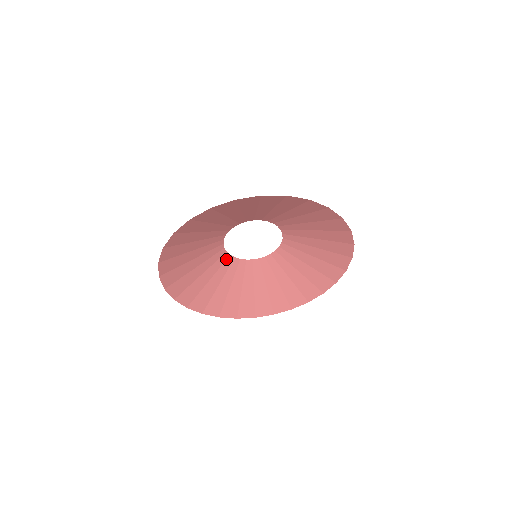
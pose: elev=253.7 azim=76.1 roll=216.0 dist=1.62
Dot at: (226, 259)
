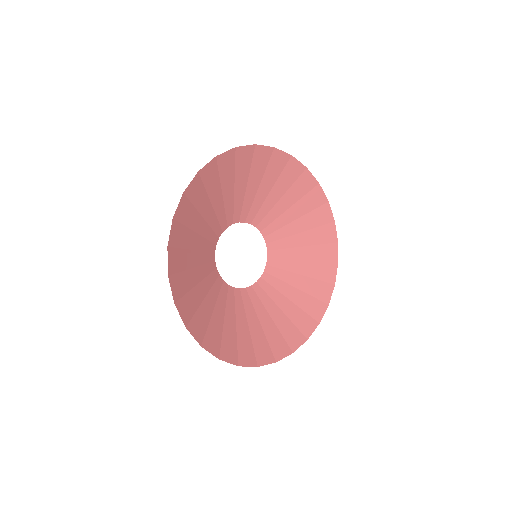
Dot at: (233, 294)
